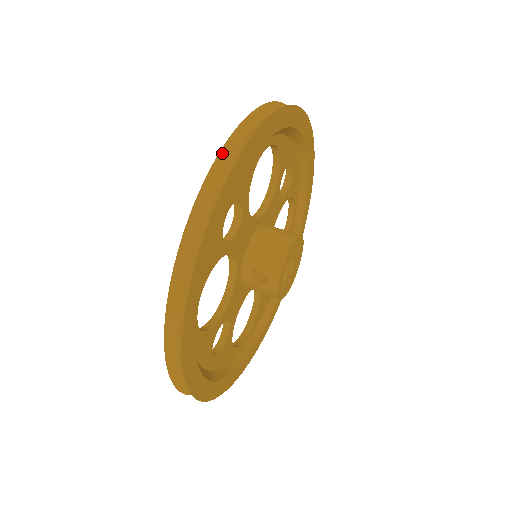
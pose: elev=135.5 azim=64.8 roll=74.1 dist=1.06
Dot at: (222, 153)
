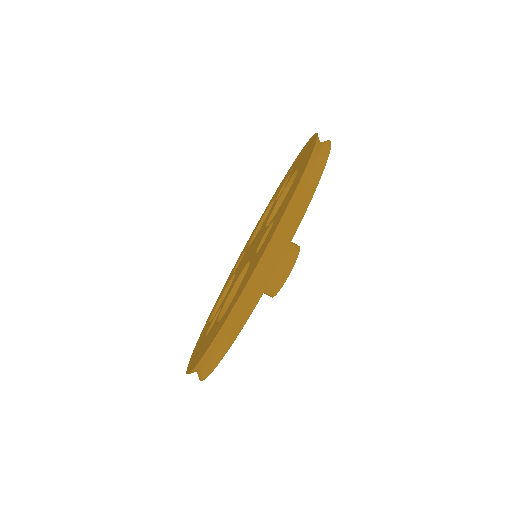
Dot at: occluded
